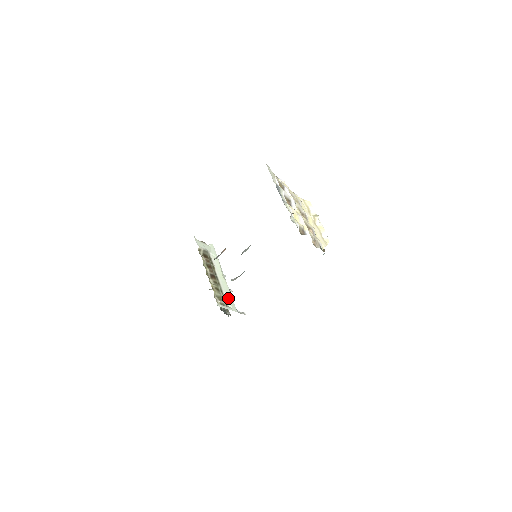
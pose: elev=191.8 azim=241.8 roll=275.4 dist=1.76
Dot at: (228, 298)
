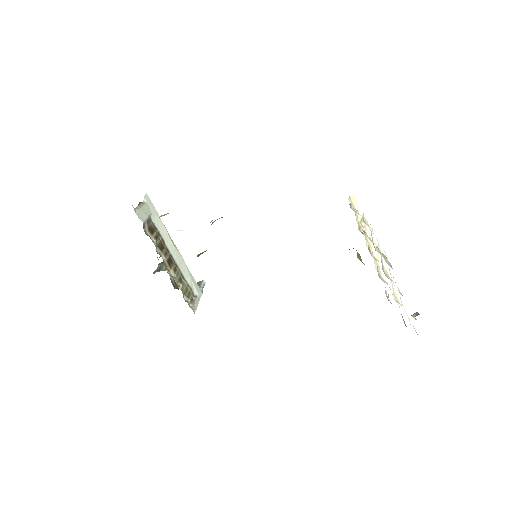
Dot at: (190, 281)
